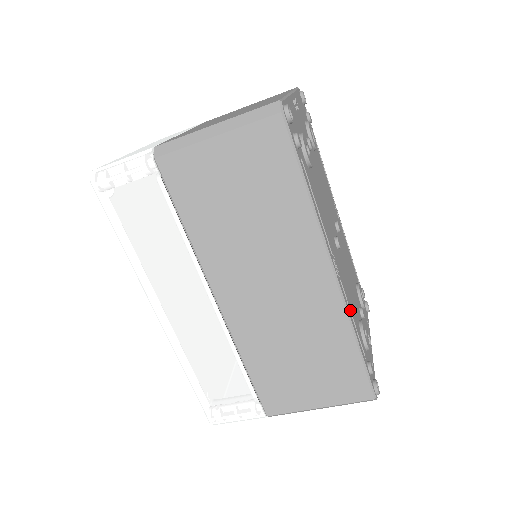
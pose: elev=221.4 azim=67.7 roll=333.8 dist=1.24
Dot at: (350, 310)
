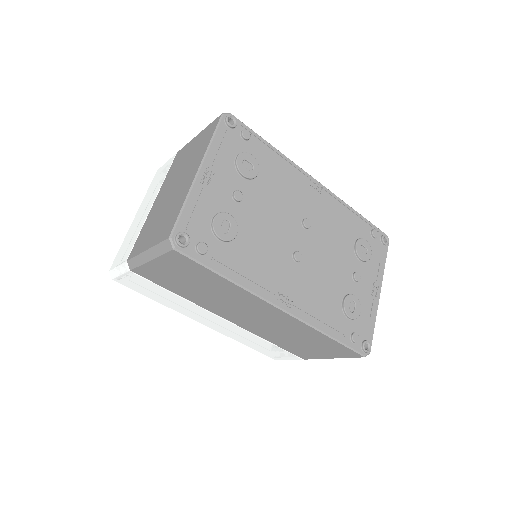
Dot at: (314, 317)
